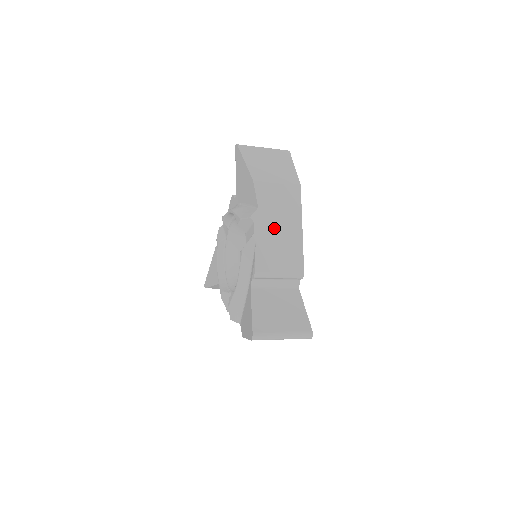
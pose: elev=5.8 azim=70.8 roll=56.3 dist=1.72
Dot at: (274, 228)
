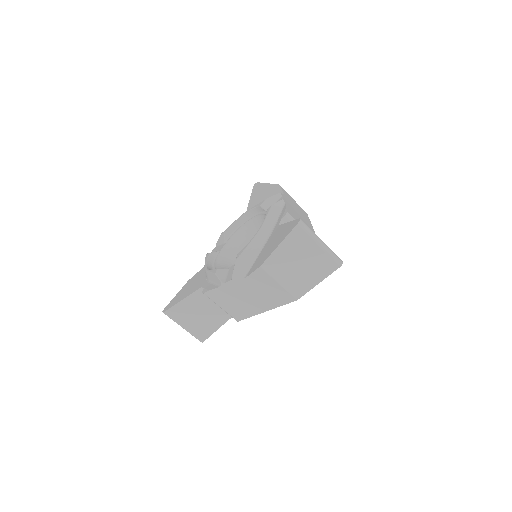
Dot at: (295, 210)
